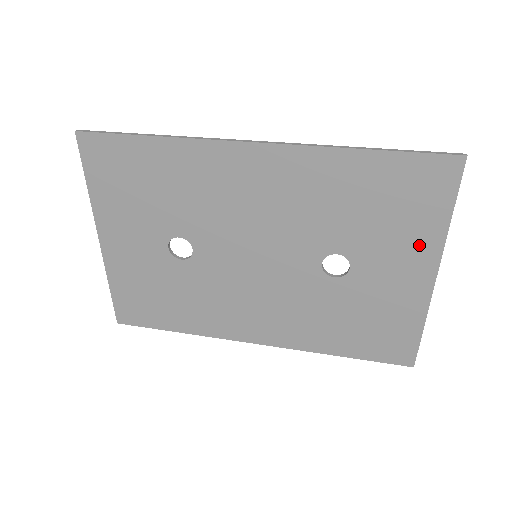
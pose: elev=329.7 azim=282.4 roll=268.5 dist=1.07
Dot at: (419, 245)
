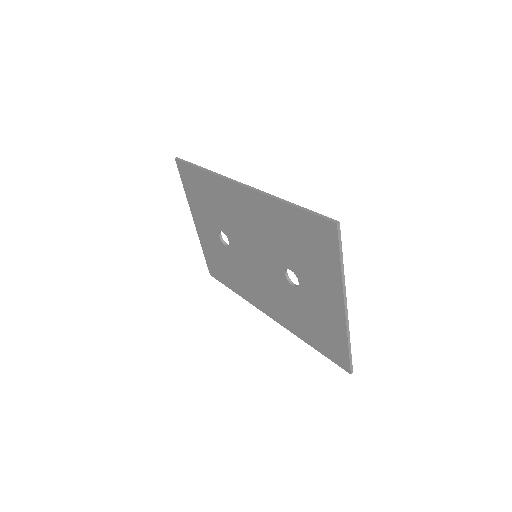
Dot at: (329, 280)
